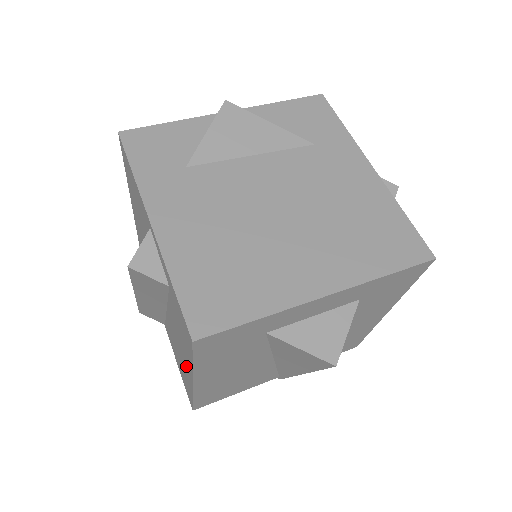
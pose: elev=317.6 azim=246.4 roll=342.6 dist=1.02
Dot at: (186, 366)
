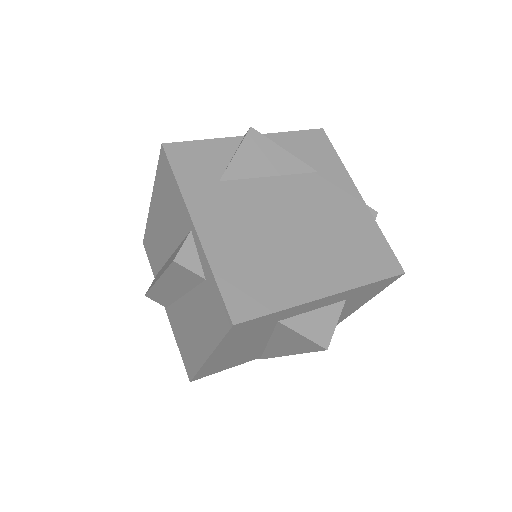
Dot at: (202, 344)
